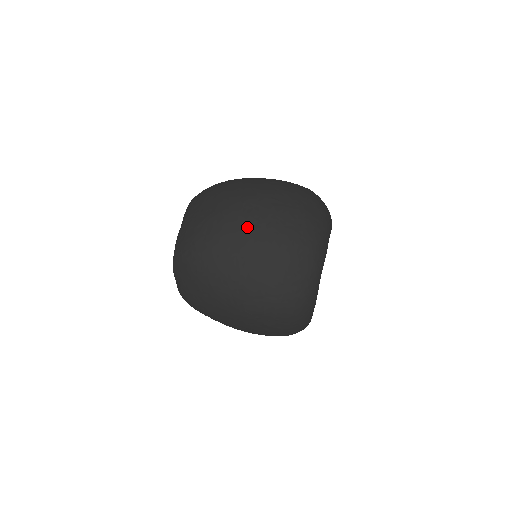
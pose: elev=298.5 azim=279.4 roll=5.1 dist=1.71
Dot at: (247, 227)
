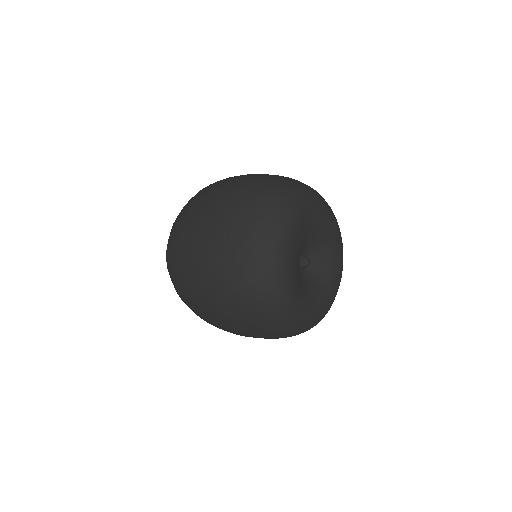
Dot at: occluded
